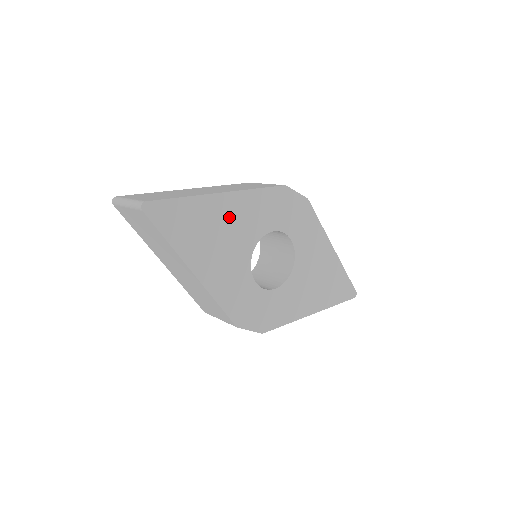
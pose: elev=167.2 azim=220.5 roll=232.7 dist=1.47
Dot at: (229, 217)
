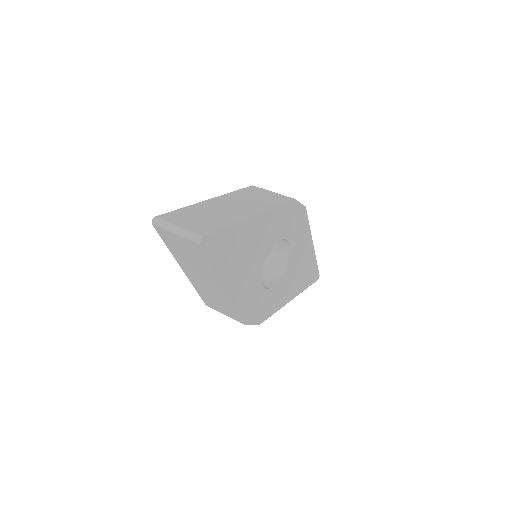
Dot at: (255, 235)
